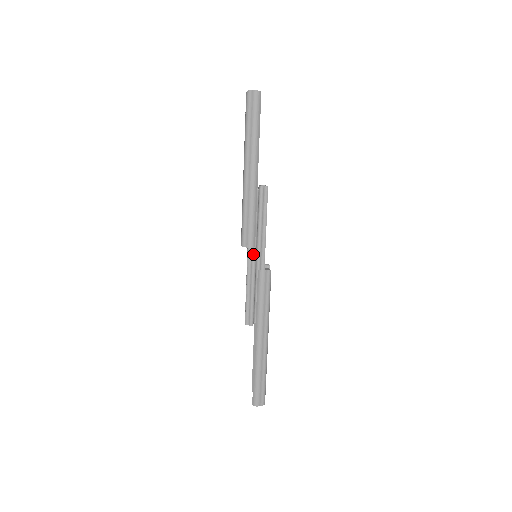
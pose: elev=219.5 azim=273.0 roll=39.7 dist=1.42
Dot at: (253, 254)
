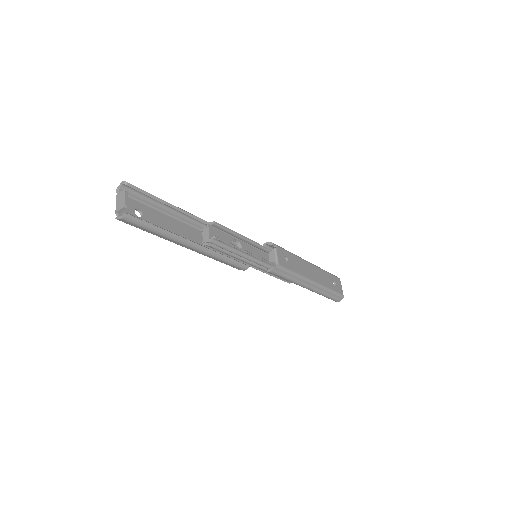
Dot at: (252, 265)
